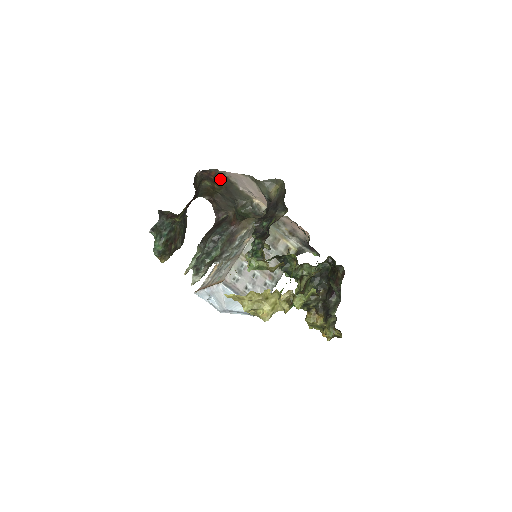
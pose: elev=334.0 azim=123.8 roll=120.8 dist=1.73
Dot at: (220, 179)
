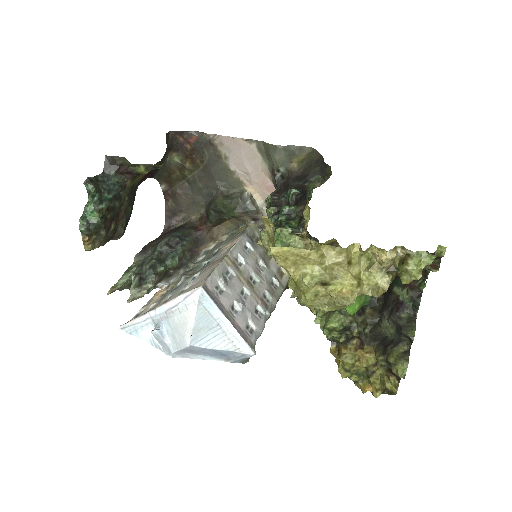
Dot at: (201, 150)
